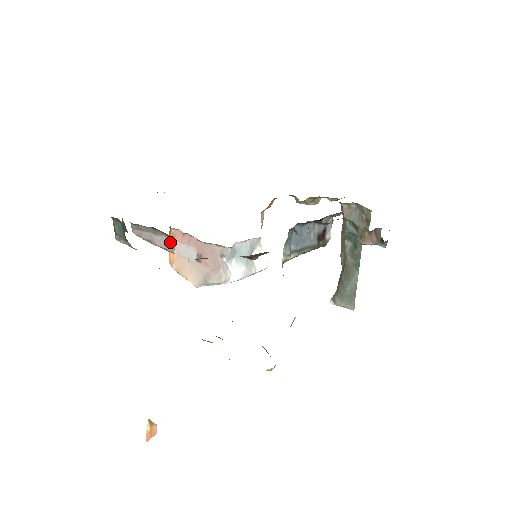
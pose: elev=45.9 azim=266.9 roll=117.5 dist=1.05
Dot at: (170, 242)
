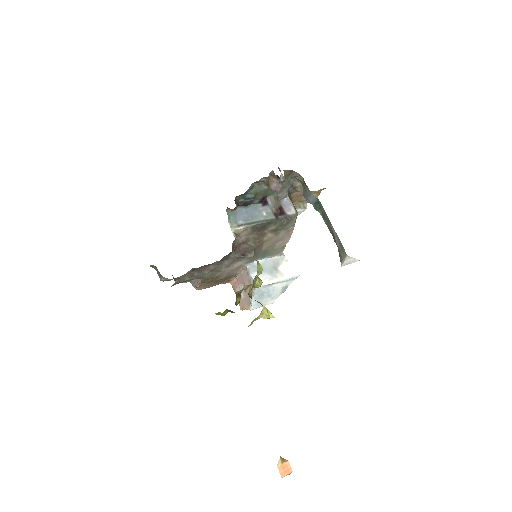
Dot at: occluded
